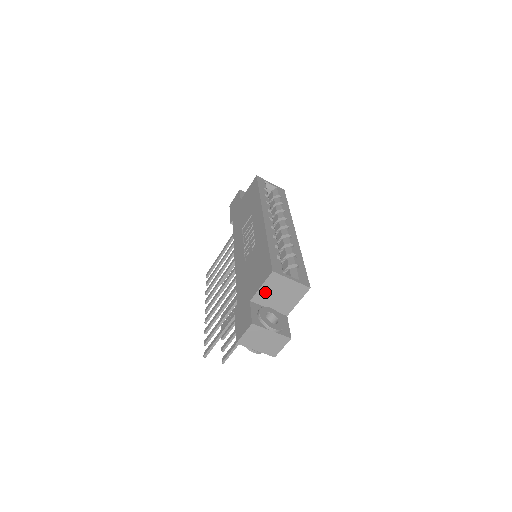
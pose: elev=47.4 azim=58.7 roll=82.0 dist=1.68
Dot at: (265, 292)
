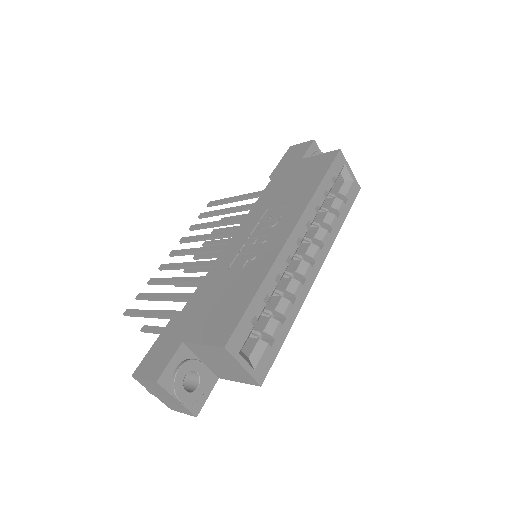
Dot at: (205, 350)
